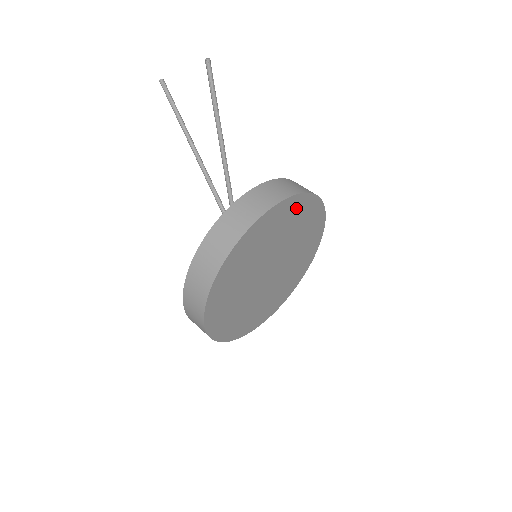
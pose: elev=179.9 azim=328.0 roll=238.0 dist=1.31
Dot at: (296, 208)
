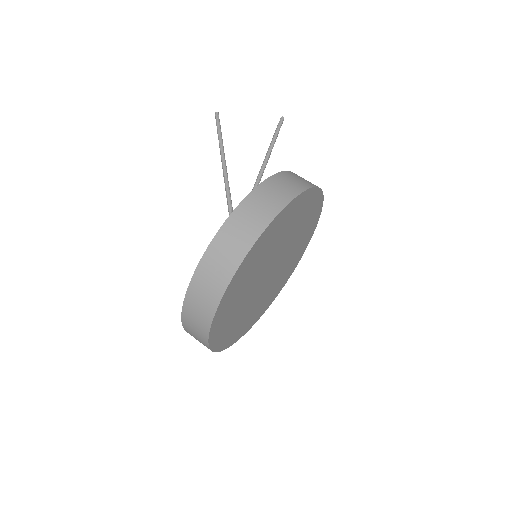
Dot at: (308, 235)
